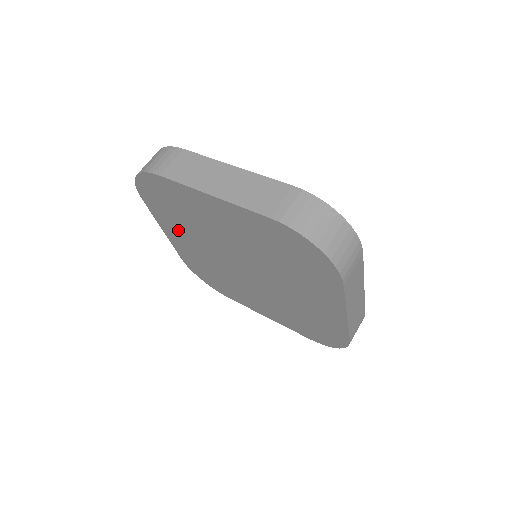
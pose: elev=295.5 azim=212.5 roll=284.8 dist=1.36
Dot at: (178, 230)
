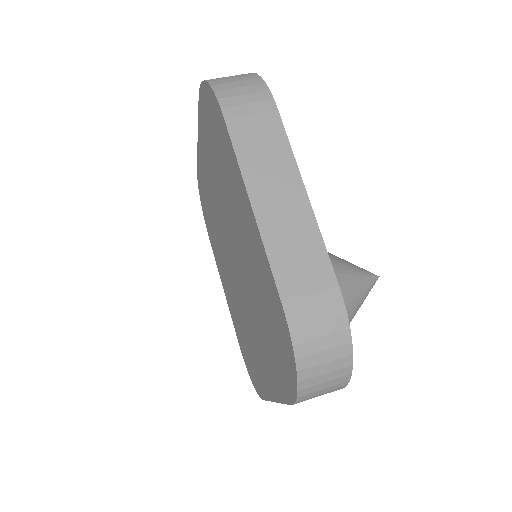
Dot at: (220, 263)
